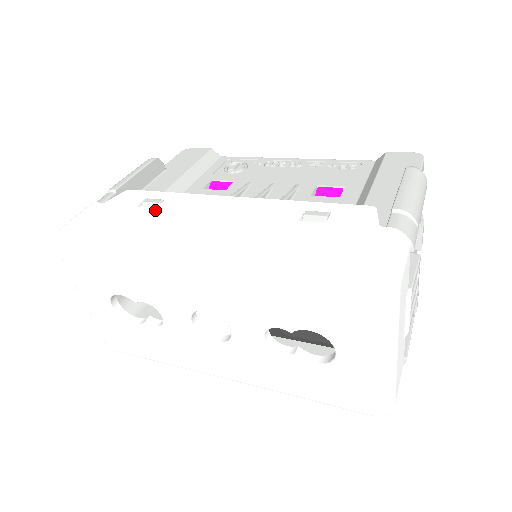
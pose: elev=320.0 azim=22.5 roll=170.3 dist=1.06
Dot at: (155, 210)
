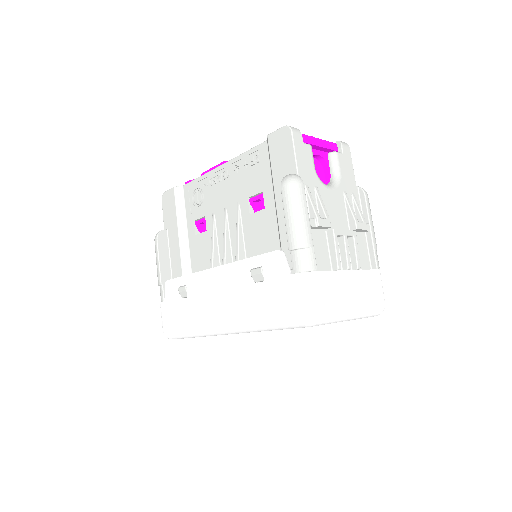
Dot at: (188, 300)
